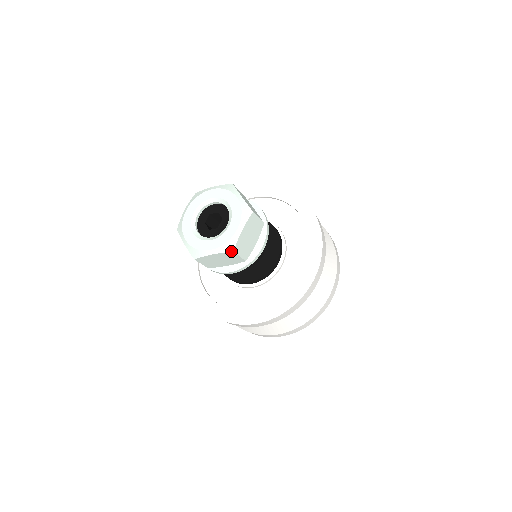
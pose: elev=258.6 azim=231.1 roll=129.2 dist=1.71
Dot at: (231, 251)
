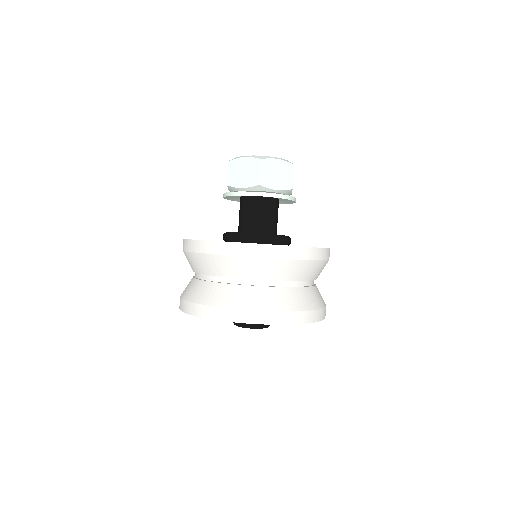
Dot at: (259, 158)
